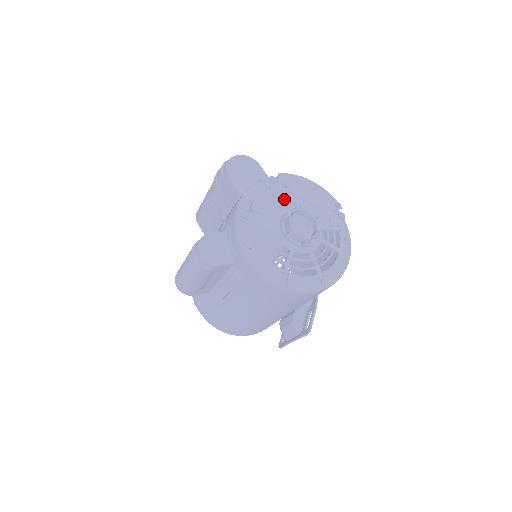
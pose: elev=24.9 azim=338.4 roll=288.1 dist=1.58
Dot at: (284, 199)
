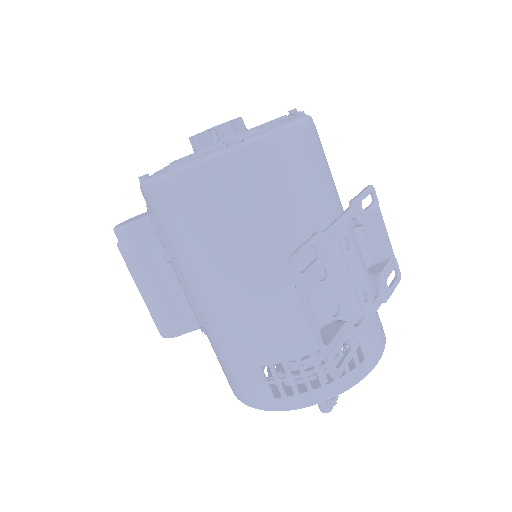
Dot at: occluded
